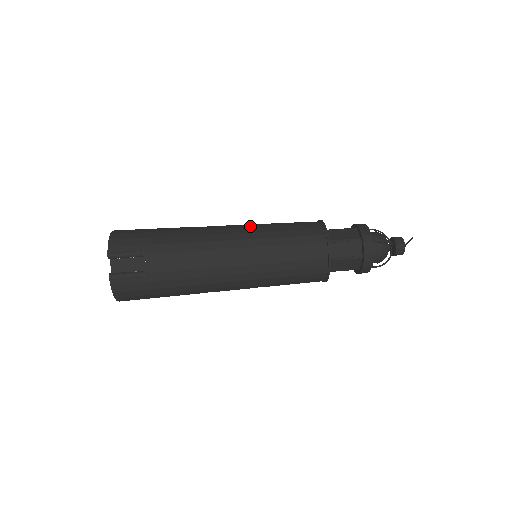
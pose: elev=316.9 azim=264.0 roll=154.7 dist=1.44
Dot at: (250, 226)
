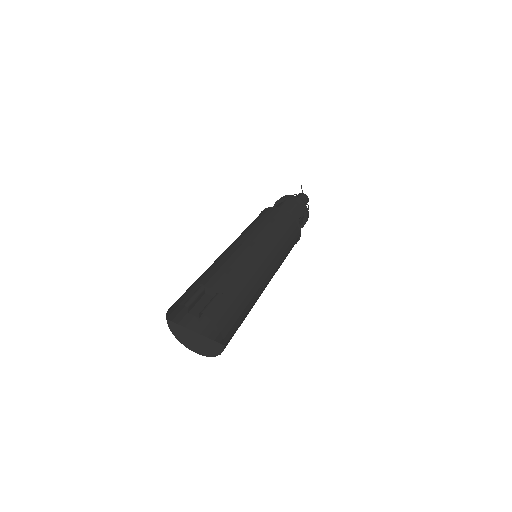
Dot at: occluded
